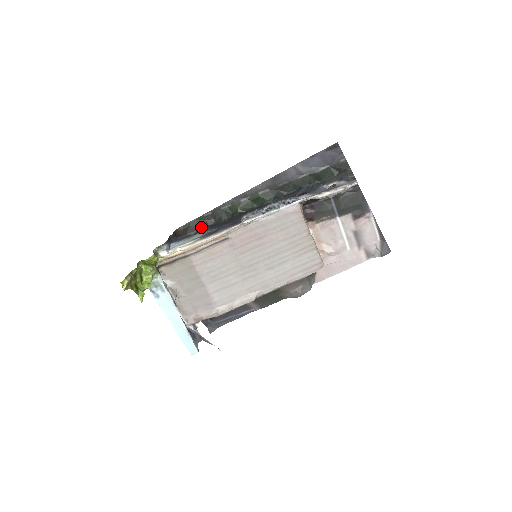
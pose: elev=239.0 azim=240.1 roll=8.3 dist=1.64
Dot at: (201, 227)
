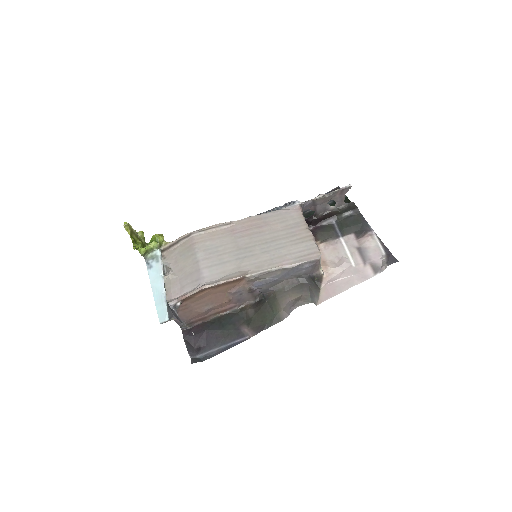
Dot at: occluded
